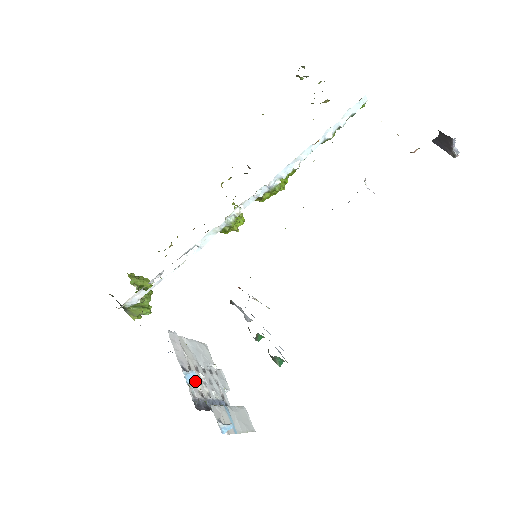
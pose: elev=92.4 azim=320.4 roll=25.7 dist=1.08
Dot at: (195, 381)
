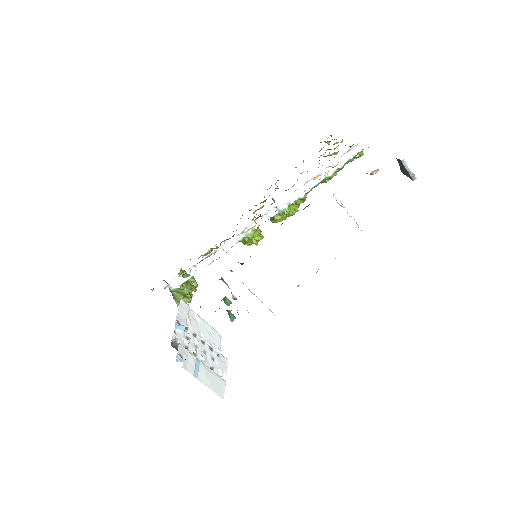
Dot at: (182, 332)
